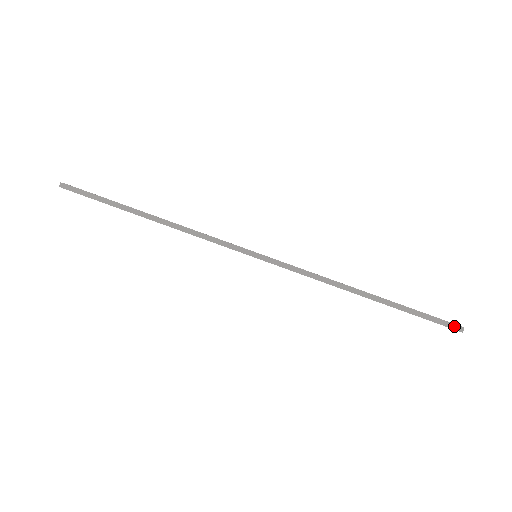
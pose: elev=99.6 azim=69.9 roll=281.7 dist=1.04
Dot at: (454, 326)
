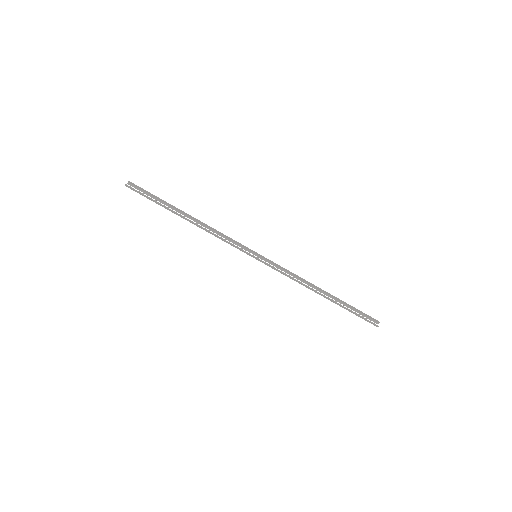
Dot at: (373, 324)
